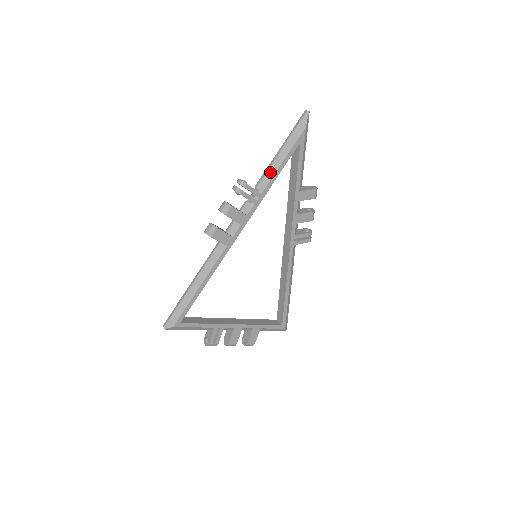
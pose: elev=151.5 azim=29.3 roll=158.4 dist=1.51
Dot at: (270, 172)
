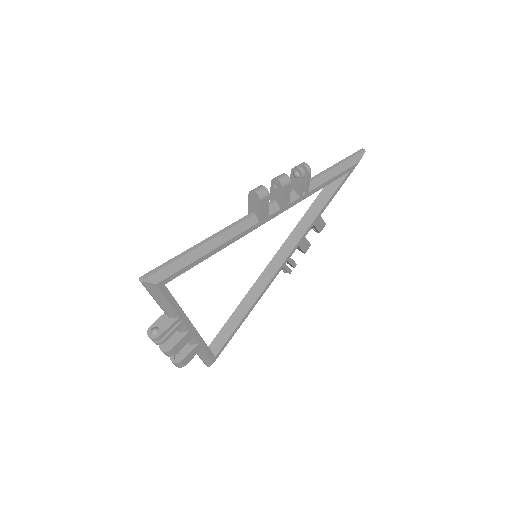
Dot at: (322, 178)
